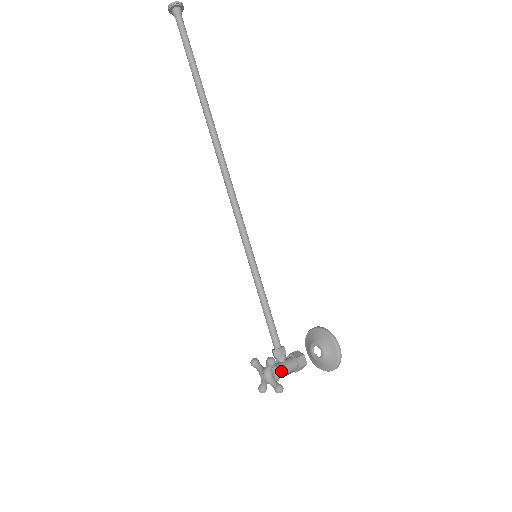
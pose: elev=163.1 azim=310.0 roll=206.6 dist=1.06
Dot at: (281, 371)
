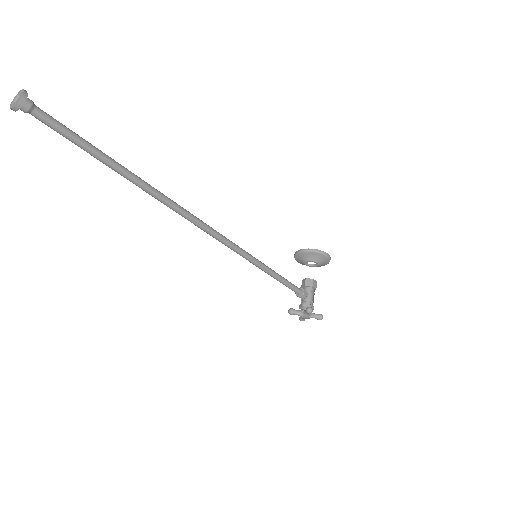
Dot at: (311, 304)
